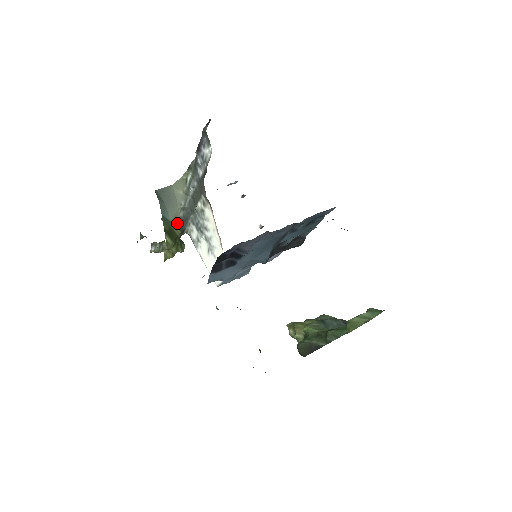
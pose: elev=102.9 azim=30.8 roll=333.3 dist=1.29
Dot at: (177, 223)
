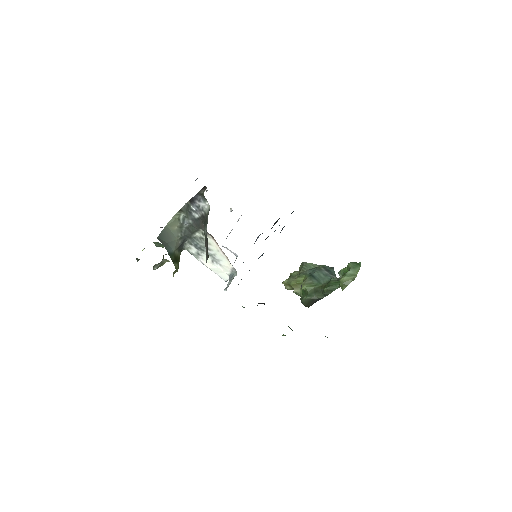
Dot at: (178, 249)
